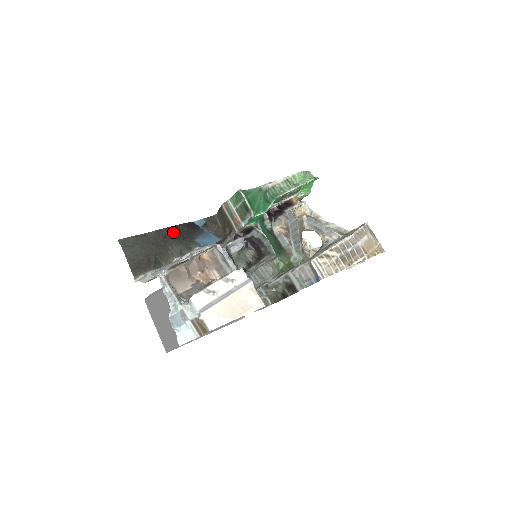
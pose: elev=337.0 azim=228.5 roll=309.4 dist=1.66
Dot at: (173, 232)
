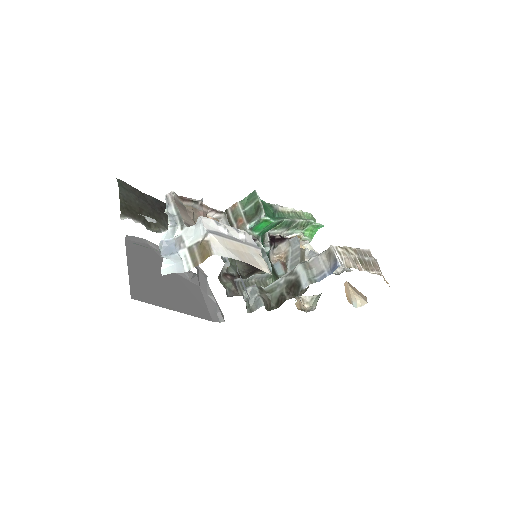
Dot at: occluded
